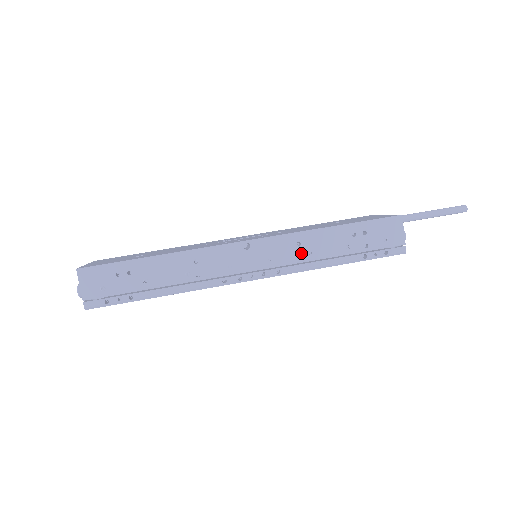
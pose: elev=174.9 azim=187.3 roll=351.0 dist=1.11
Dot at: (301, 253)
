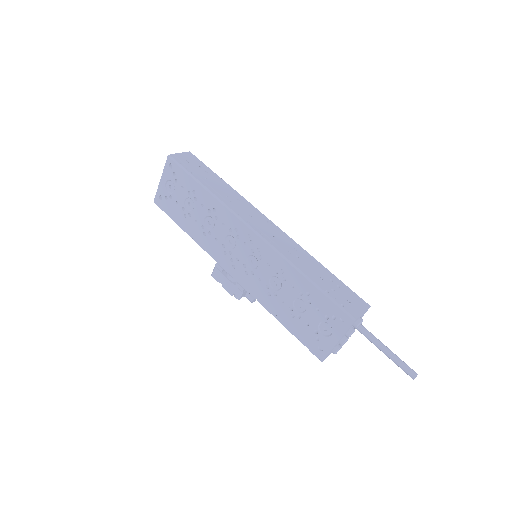
Dot at: (293, 252)
